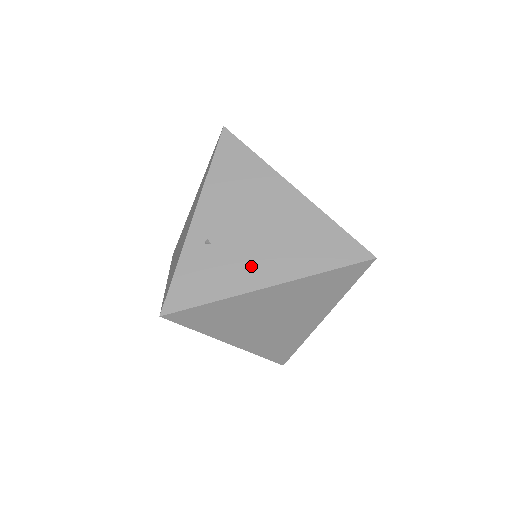
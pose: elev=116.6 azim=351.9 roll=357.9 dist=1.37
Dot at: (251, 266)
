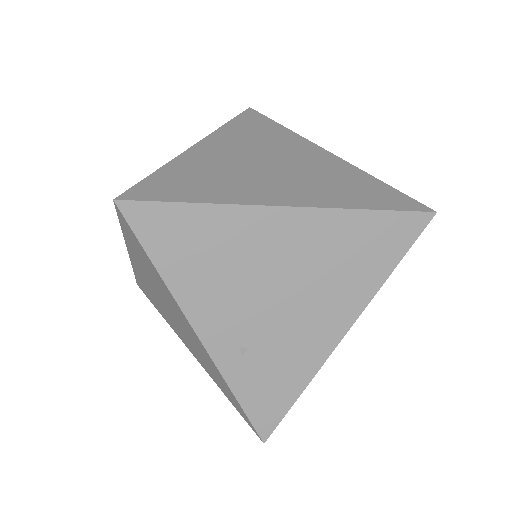
Dot at: (310, 332)
